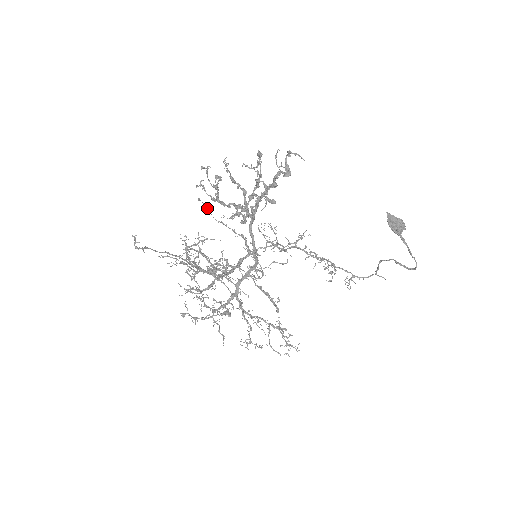
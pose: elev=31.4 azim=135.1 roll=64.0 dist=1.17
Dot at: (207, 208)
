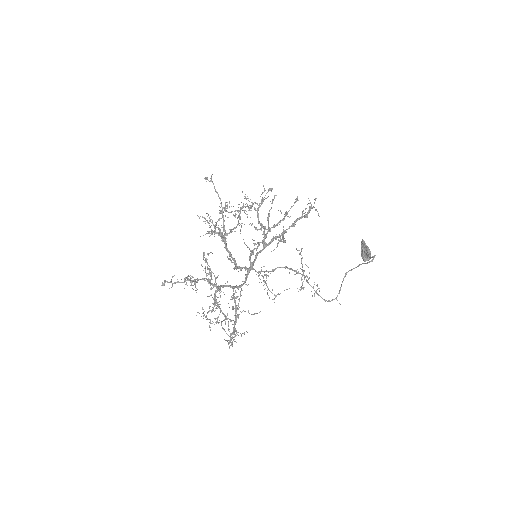
Dot at: (241, 225)
